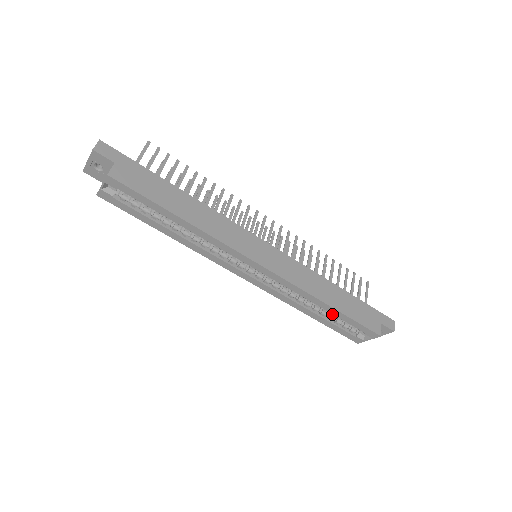
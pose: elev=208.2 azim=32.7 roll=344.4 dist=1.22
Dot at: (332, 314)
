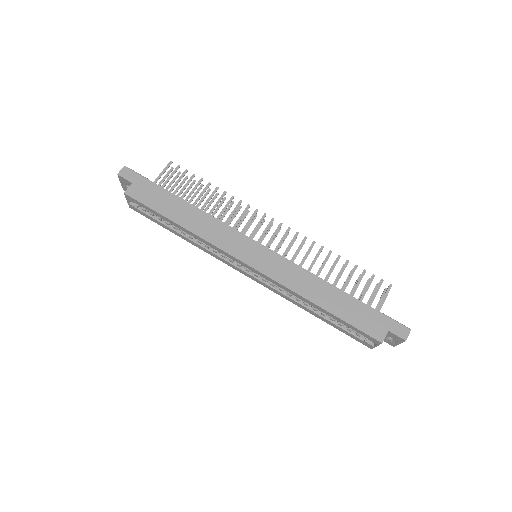
Dot at: occluded
